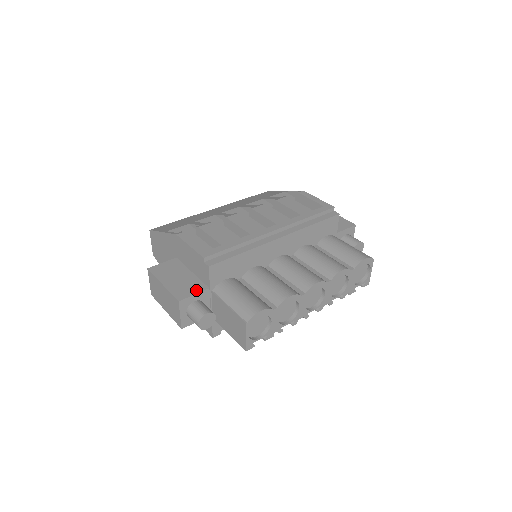
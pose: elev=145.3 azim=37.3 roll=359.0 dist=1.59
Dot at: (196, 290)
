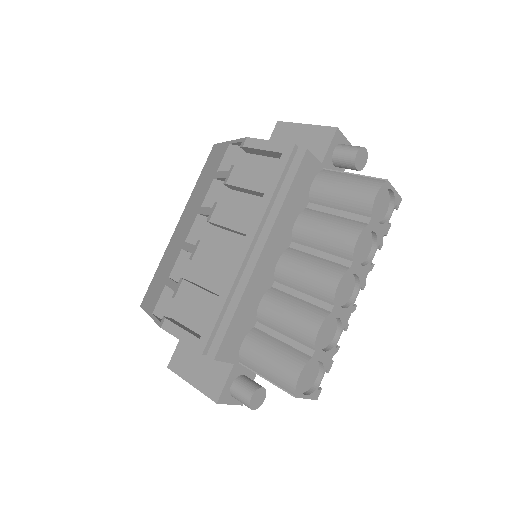
Dot at: (224, 375)
